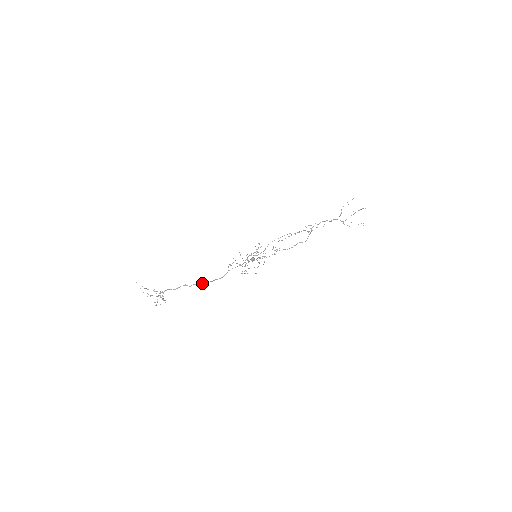
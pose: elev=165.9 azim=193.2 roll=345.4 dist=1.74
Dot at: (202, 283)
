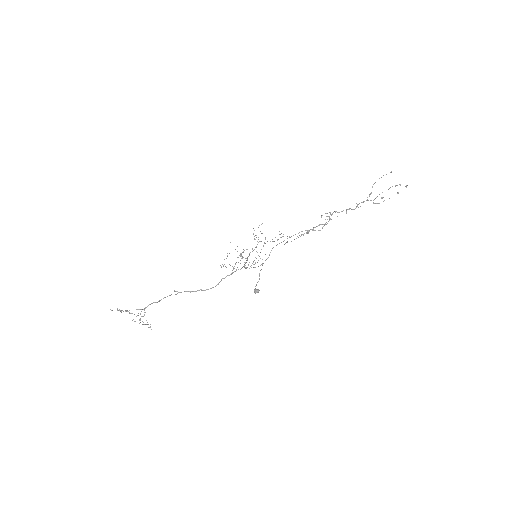
Dot at: (190, 291)
